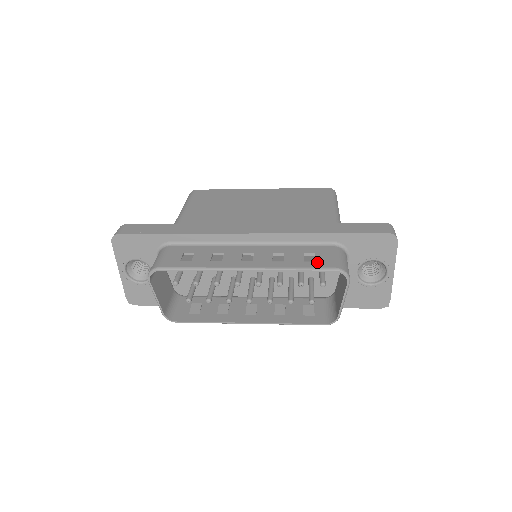
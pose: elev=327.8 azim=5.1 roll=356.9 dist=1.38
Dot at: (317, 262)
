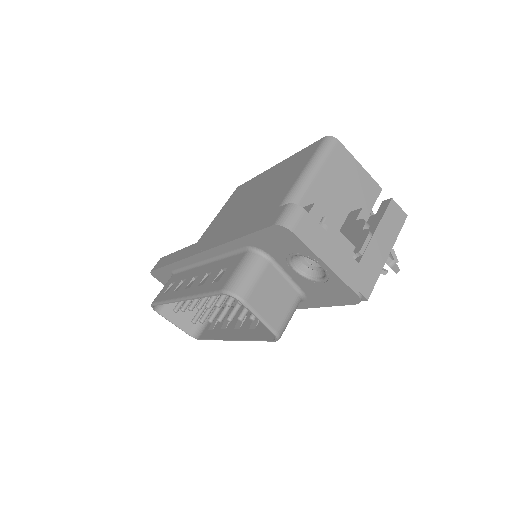
Dot at: (218, 282)
